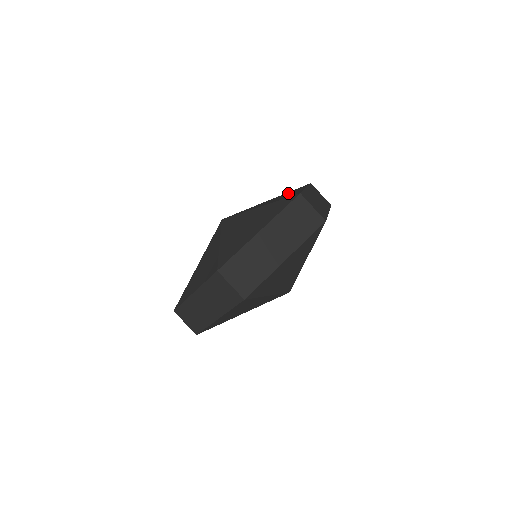
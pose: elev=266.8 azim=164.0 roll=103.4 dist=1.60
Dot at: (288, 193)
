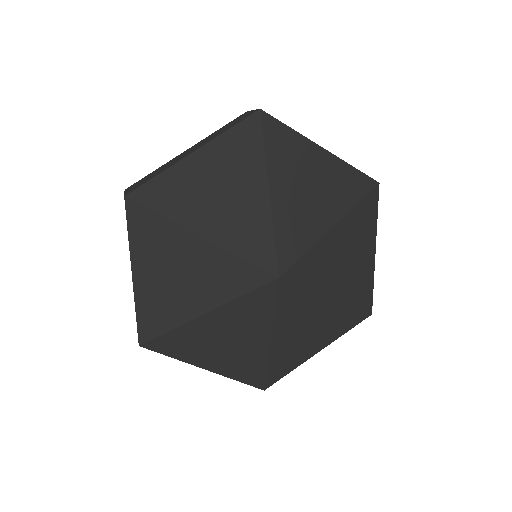
Dot at: occluded
